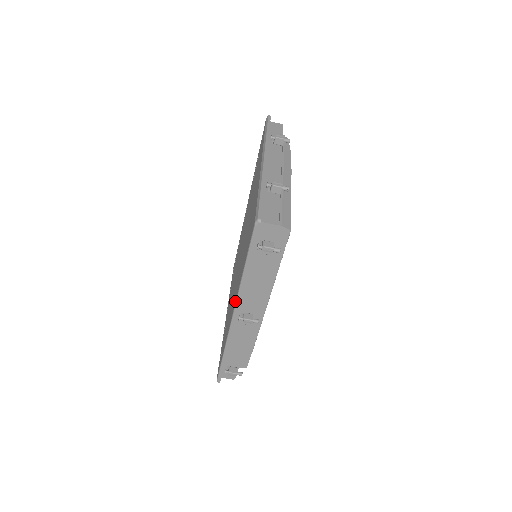
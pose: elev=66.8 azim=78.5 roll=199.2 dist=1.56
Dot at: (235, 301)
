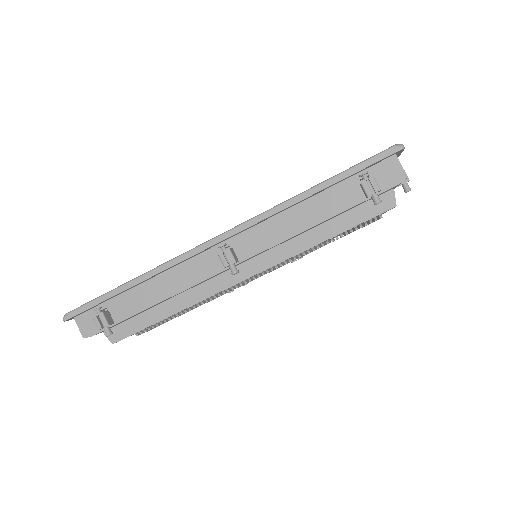
Dot at: occluded
